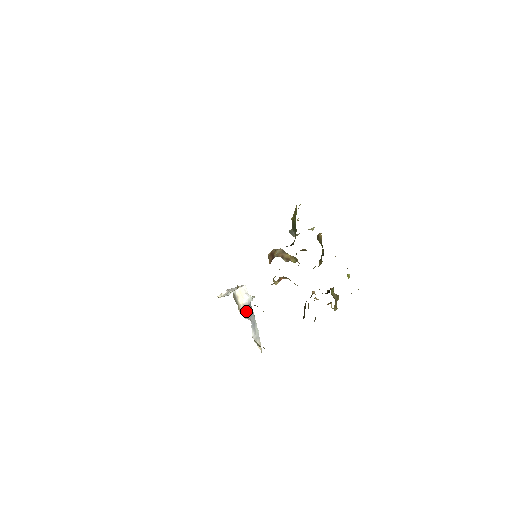
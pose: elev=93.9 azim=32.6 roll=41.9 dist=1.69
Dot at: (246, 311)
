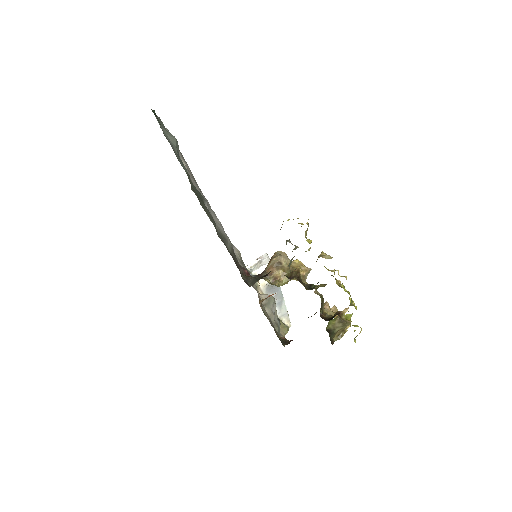
Dot at: (270, 290)
